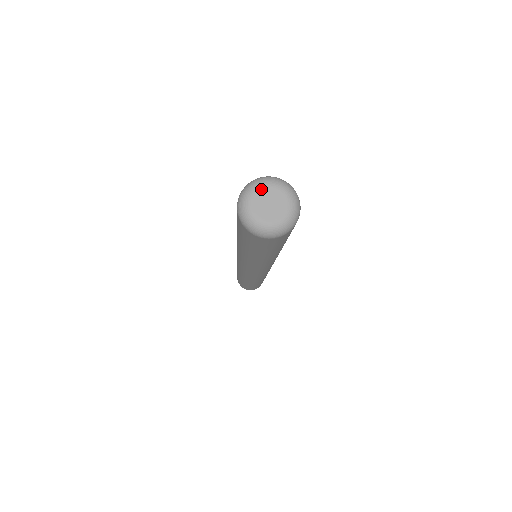
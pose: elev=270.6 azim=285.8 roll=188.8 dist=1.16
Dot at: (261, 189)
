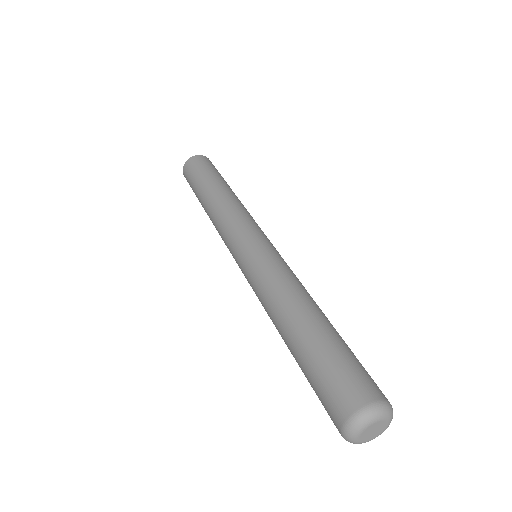
Dot at: (382, 421)
